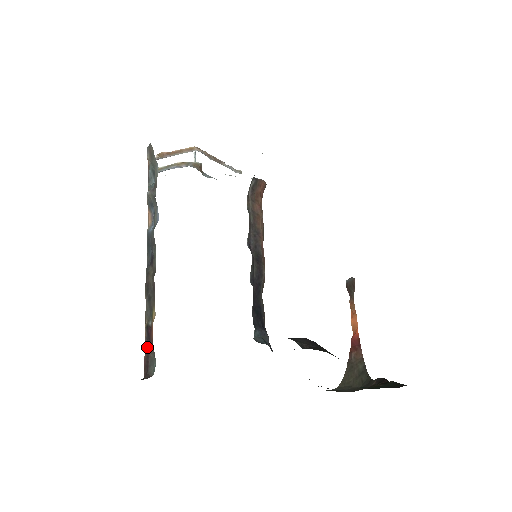
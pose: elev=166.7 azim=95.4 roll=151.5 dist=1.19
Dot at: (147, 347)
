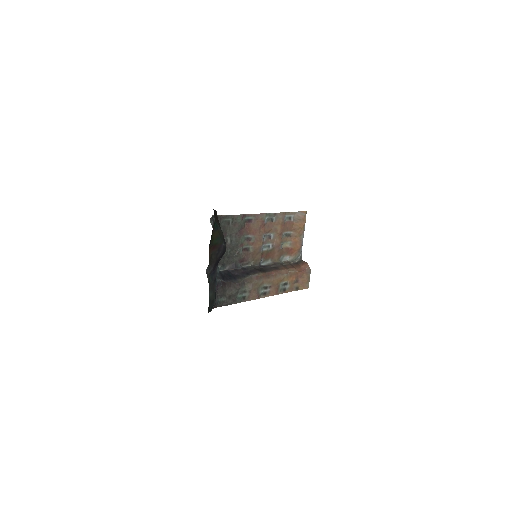
Dot at: occluded
